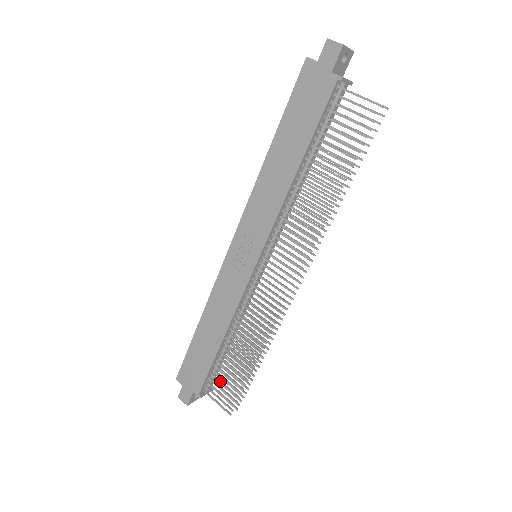
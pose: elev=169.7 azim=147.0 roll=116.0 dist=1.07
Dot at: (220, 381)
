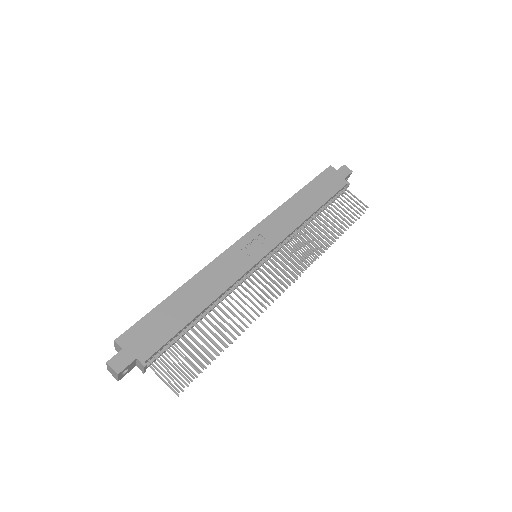
Dot at: occluded
